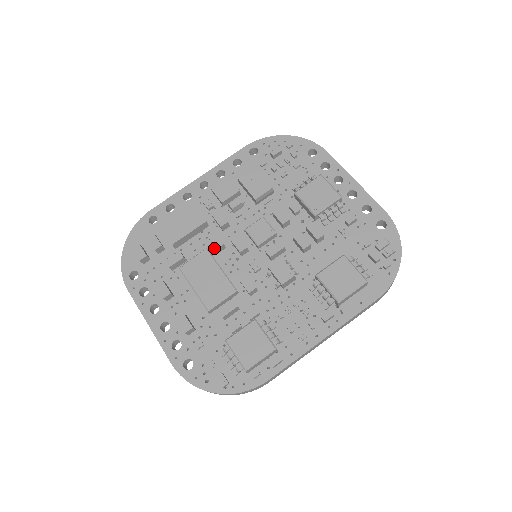
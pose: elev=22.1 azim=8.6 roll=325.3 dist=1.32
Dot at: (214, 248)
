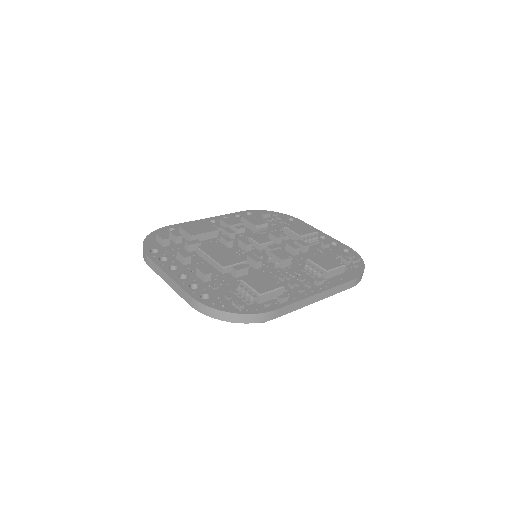
Dot at: occluded
